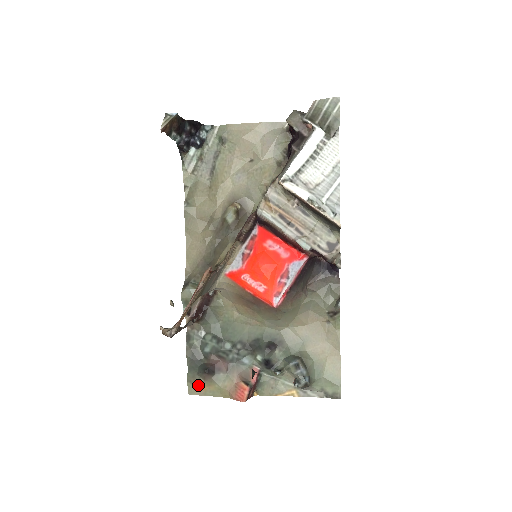
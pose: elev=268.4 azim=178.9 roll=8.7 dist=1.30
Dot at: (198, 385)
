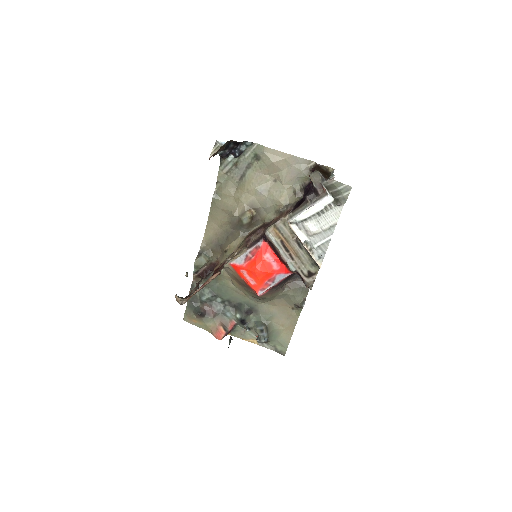
Dot at: (191, 318)
